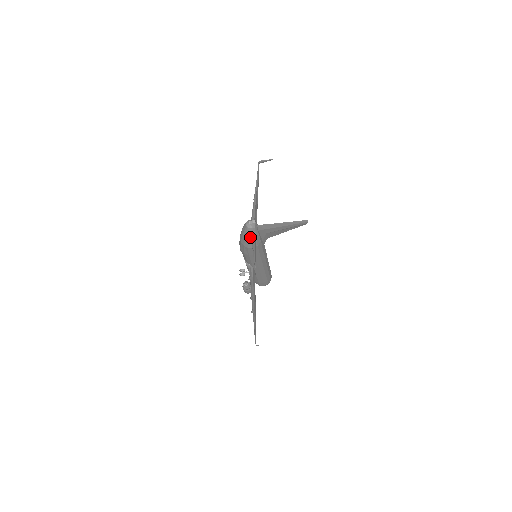
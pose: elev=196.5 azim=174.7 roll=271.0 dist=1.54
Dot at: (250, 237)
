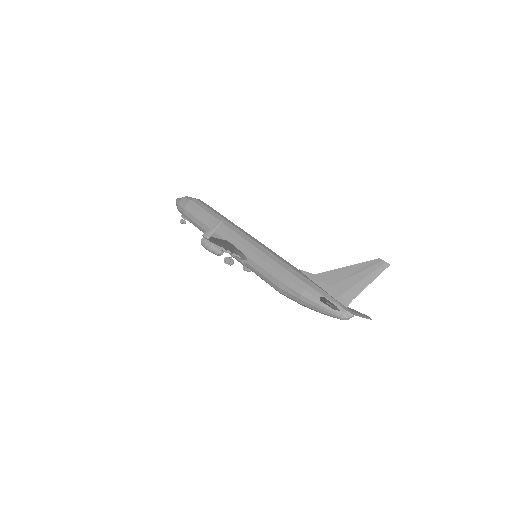
Dot at: occluded
